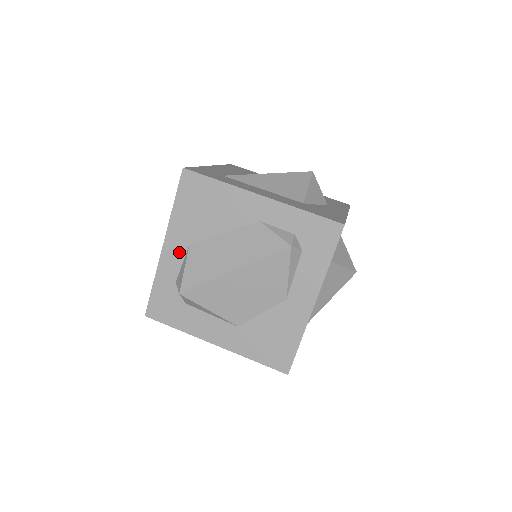
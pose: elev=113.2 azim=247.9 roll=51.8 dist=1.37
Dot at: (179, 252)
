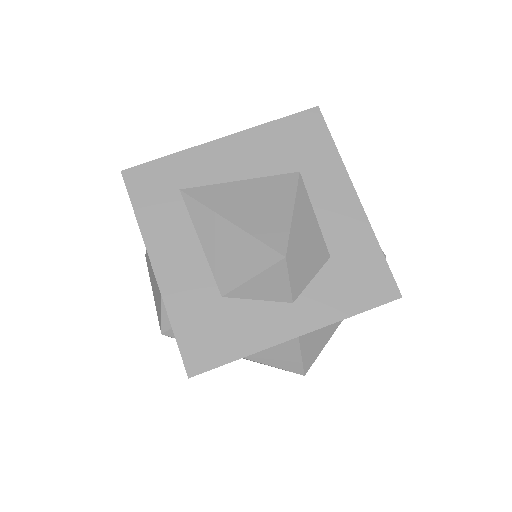
Dot at: occluded
